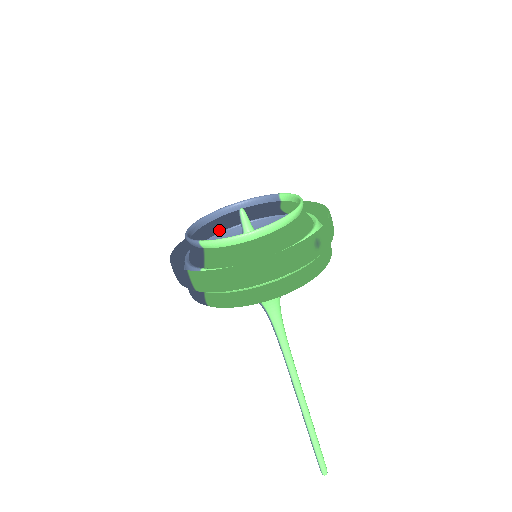
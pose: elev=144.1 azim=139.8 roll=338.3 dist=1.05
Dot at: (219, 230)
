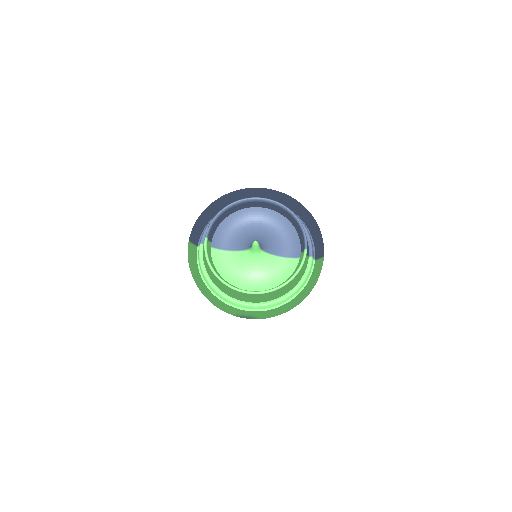
Dot at: occluded
